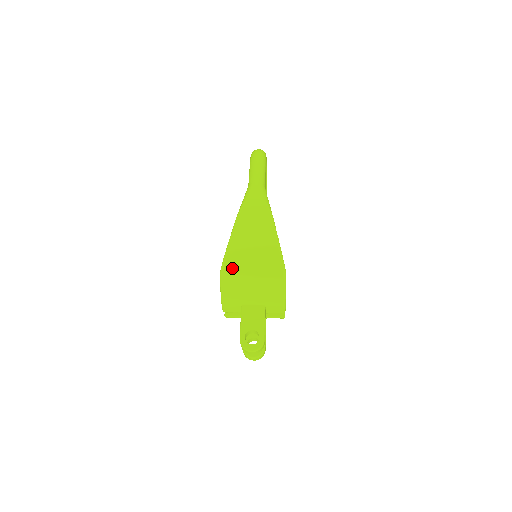
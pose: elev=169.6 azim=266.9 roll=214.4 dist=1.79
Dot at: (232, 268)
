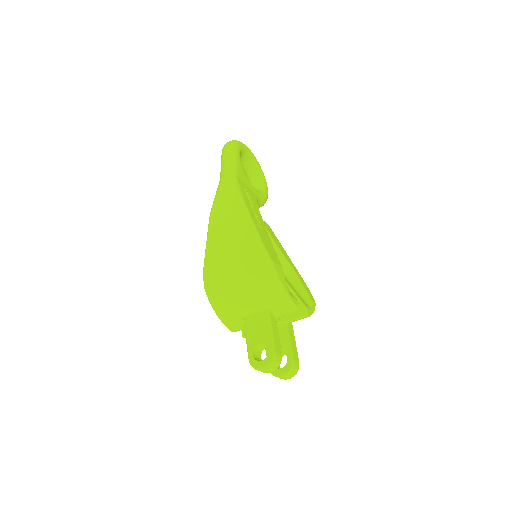
Dot at: (213, 279)
